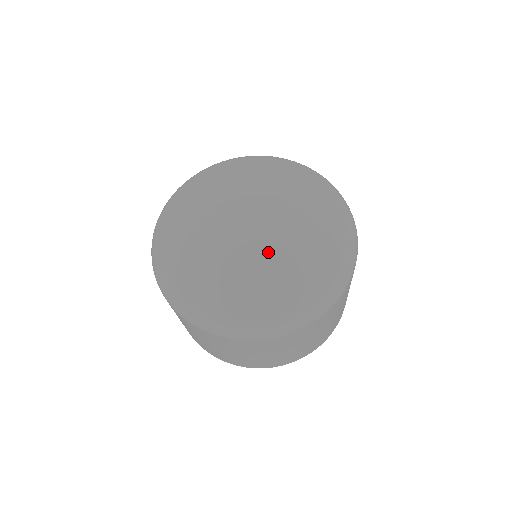
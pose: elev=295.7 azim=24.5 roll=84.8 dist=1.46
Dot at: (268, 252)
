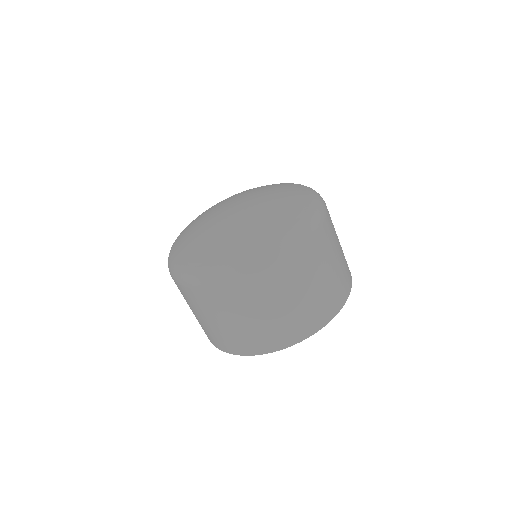
Dot at: (235, 221)
